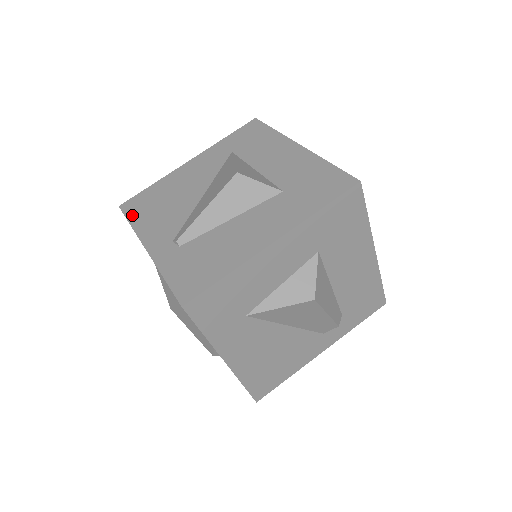
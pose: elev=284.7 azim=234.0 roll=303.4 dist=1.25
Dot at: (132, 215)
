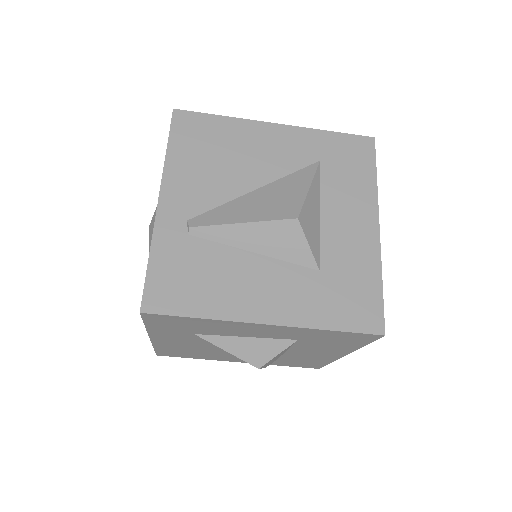
Dot at: (177, 138)
